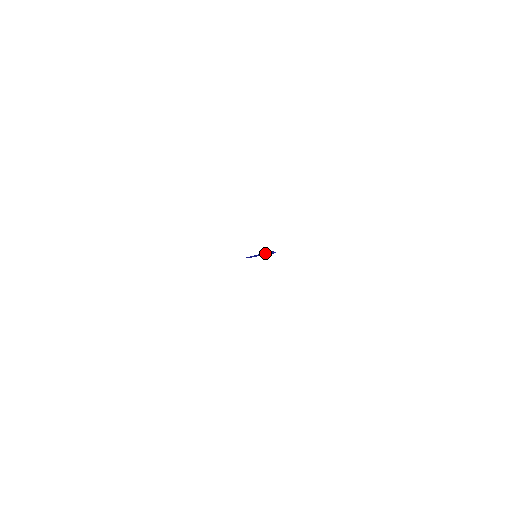
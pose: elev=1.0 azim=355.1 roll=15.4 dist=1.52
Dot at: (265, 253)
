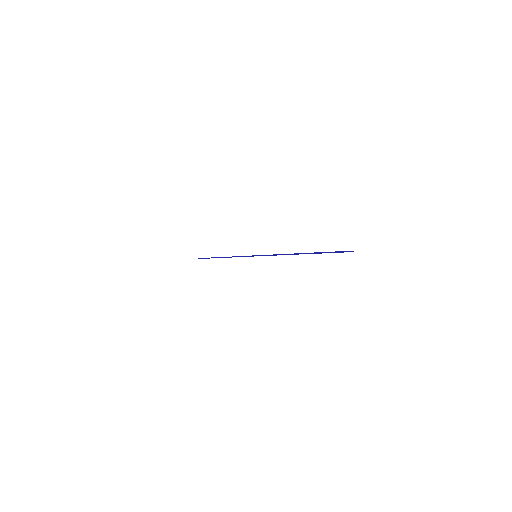
Dot at: (312, 253)
